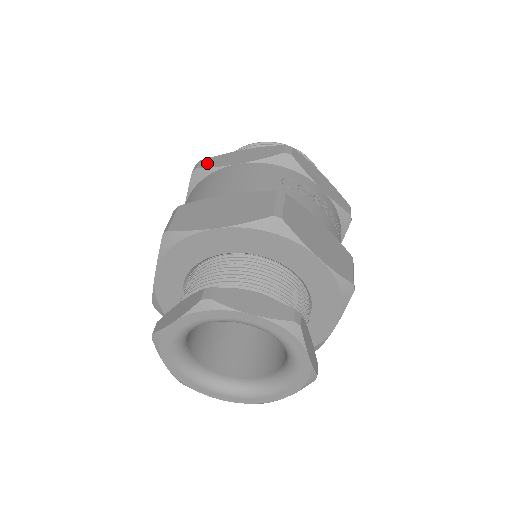
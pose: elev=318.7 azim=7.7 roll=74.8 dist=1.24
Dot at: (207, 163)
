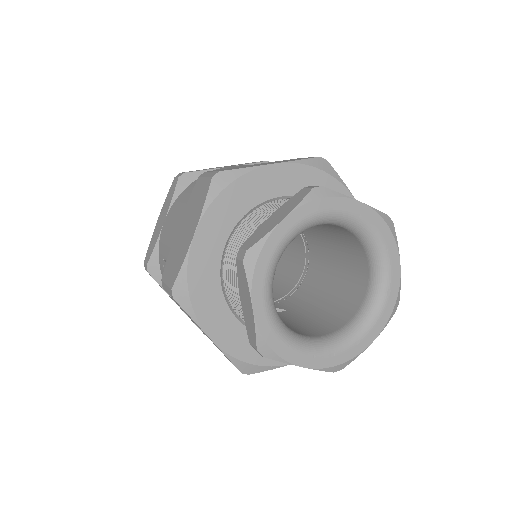
Dot at: occluded
